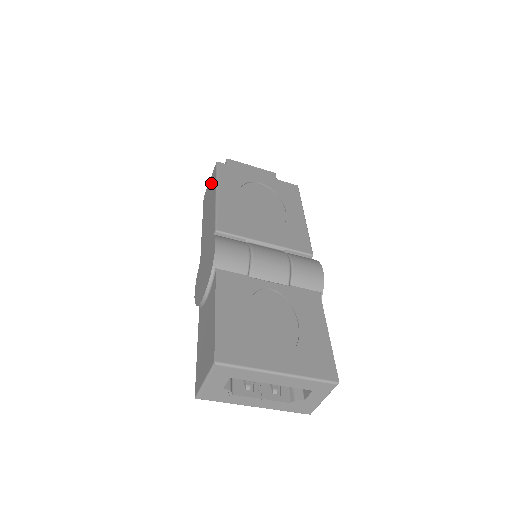
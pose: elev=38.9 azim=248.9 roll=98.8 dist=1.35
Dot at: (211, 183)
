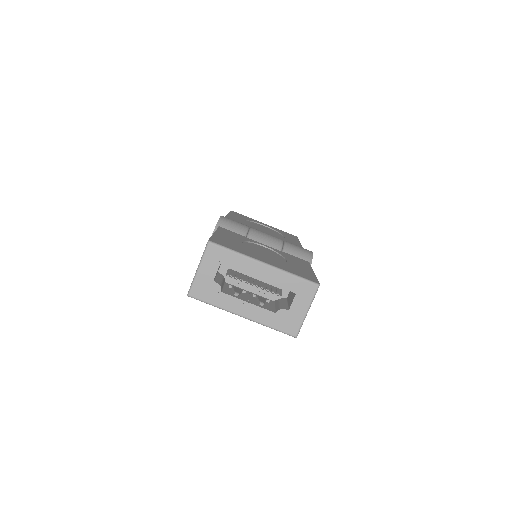
Dot at: occluded
